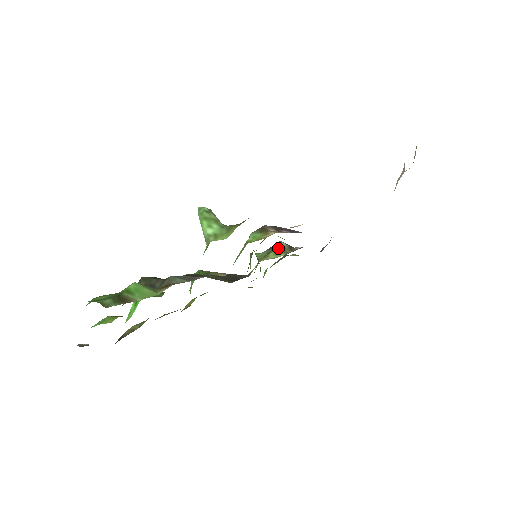
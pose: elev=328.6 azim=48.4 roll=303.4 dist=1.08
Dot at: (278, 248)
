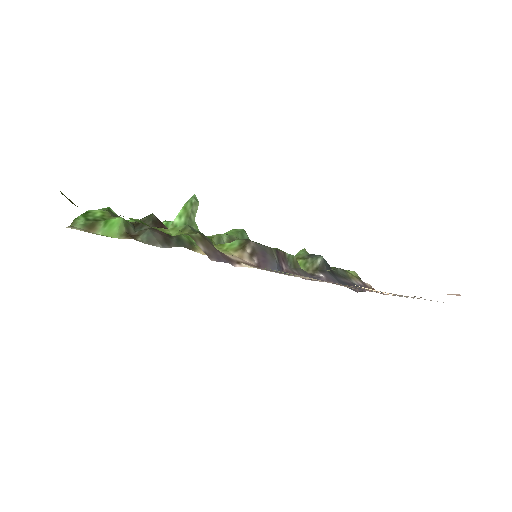
Dot at: (310, 260)
